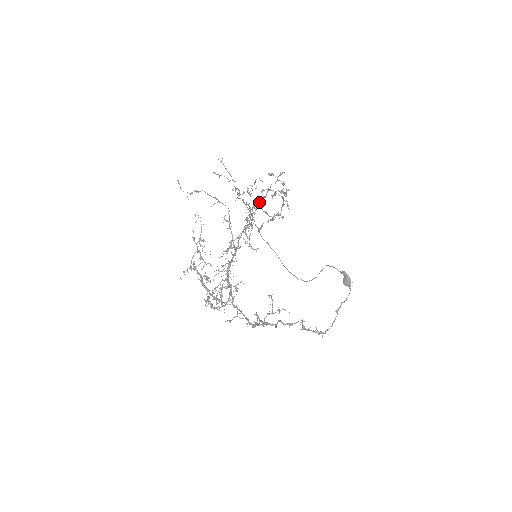
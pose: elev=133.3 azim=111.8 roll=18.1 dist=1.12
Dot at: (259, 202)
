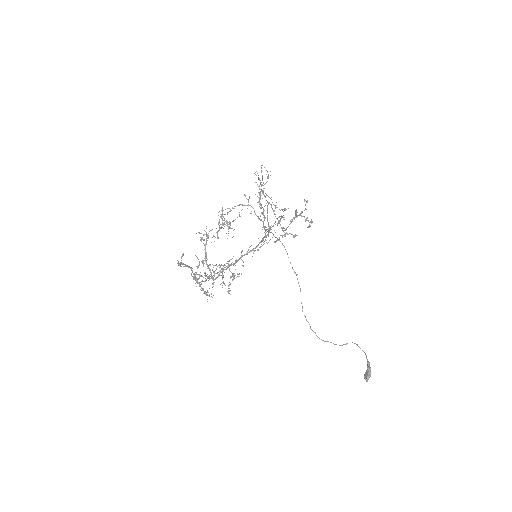
Dot at: (272, 208)
